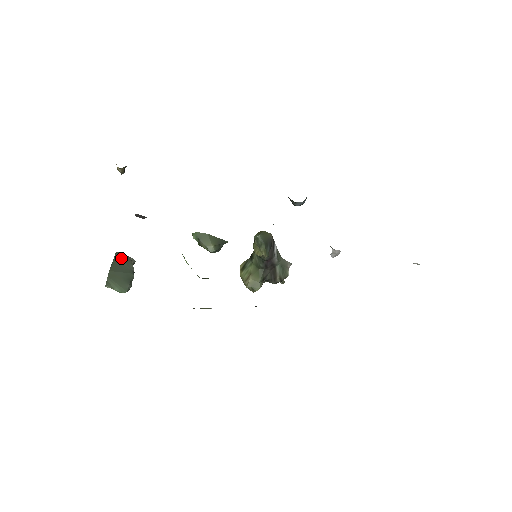
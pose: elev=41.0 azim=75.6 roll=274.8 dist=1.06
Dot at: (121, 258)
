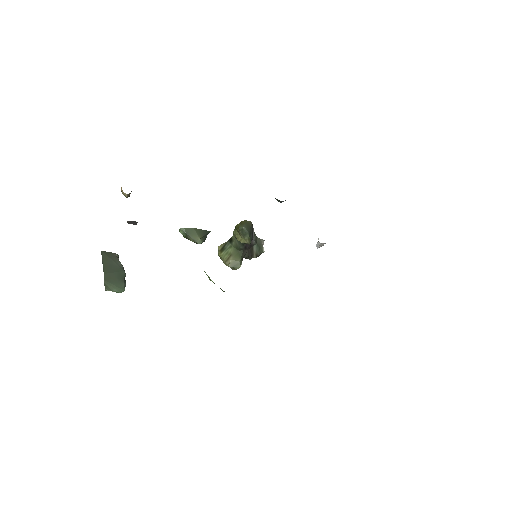
Dot at: (108, 257)
